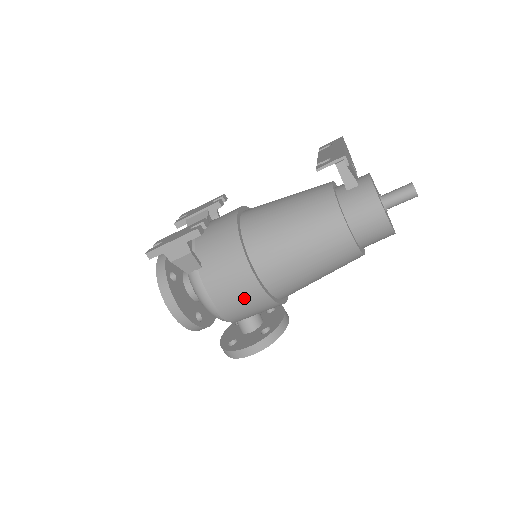
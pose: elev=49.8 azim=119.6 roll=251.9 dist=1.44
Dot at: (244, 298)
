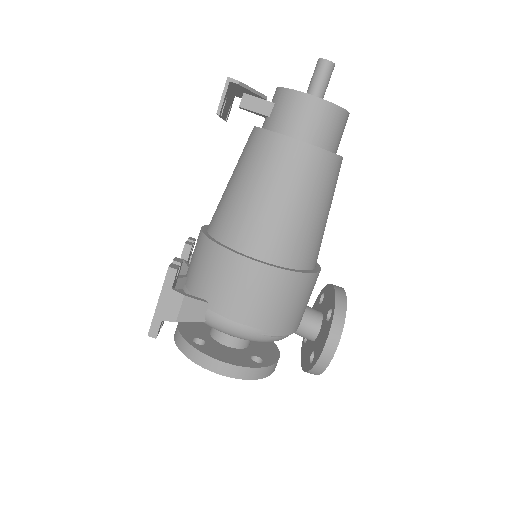
Dot at: (272, 295)
